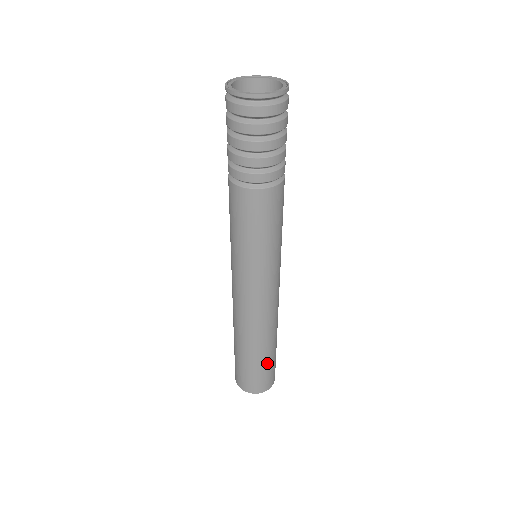
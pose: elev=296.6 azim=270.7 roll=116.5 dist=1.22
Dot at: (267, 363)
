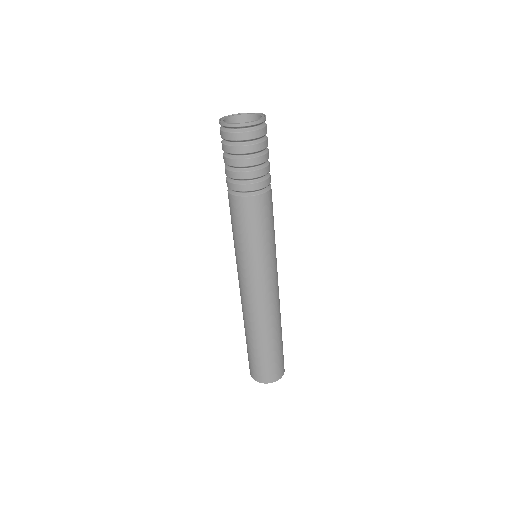
Dot at: (259, 355)
